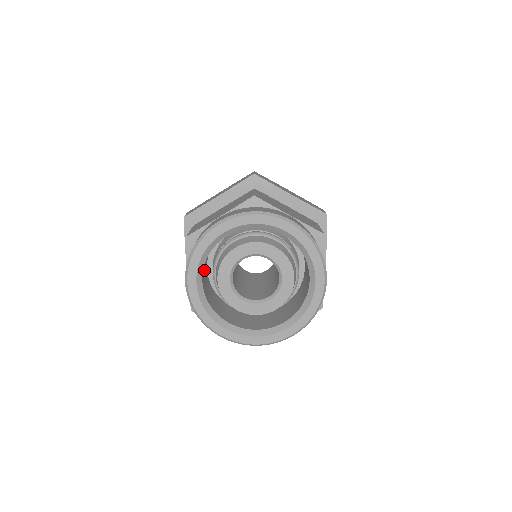
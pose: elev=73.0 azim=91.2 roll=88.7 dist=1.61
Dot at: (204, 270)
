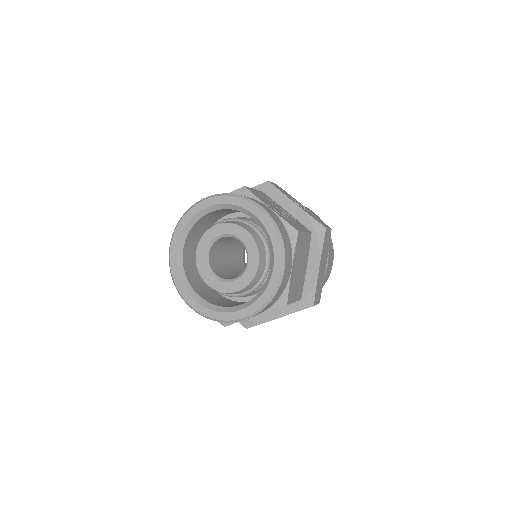
Dot at: (202, 290)
